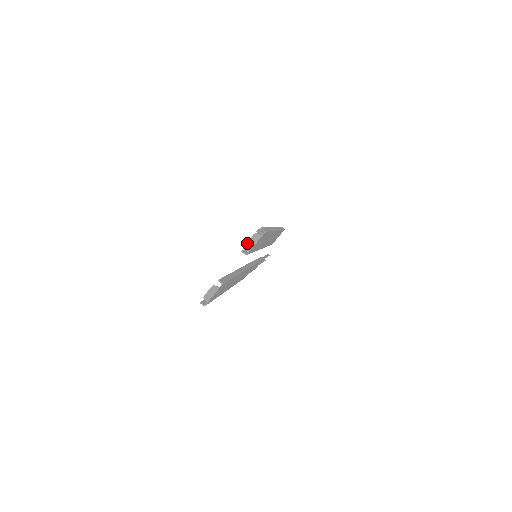
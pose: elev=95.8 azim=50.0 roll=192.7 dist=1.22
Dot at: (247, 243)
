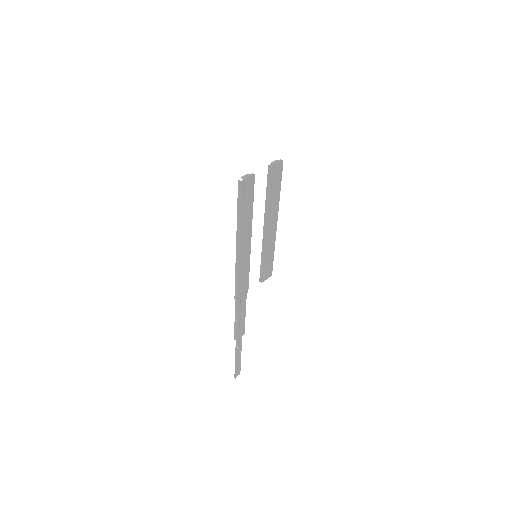
Dot at: (272, 162)
